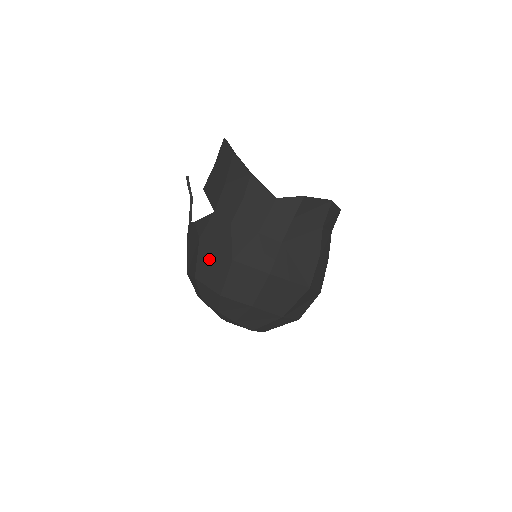
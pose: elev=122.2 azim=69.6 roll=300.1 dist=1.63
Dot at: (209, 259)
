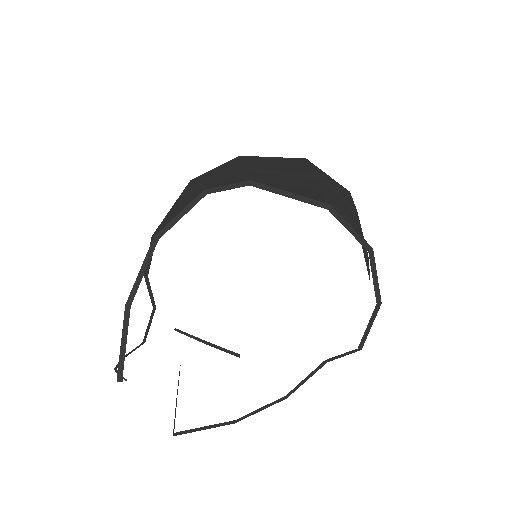
Dot at: occluded
